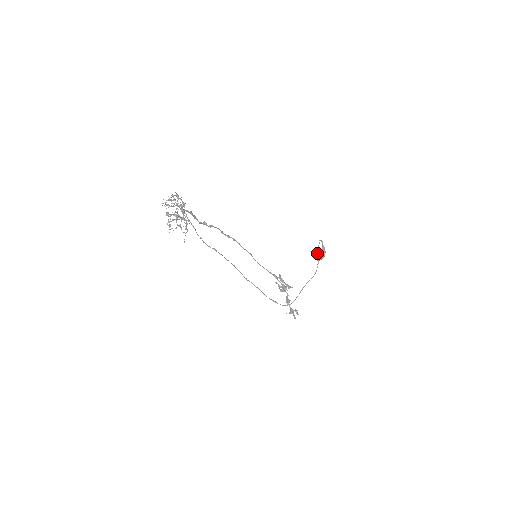
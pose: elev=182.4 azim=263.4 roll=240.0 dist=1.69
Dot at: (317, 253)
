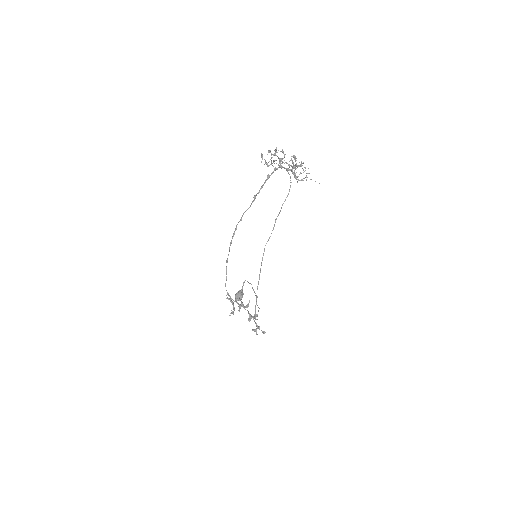
Dot at: (252, 287)
